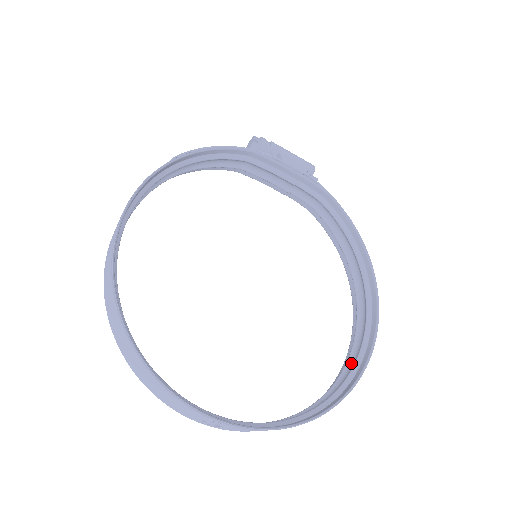
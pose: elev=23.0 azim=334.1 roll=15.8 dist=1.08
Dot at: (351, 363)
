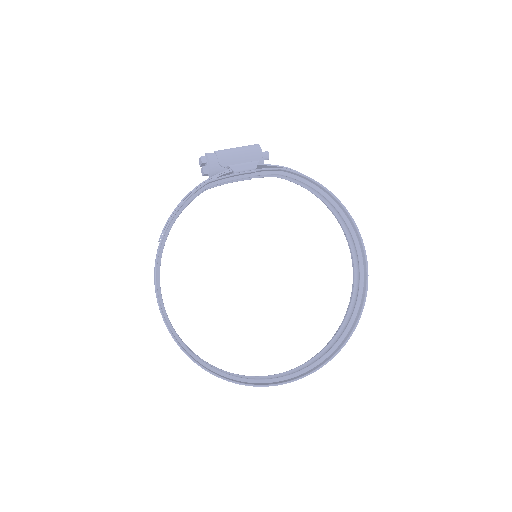
Dot at: (357, 281)
